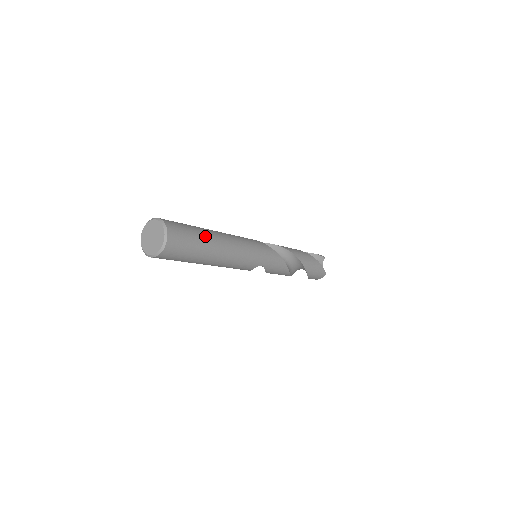
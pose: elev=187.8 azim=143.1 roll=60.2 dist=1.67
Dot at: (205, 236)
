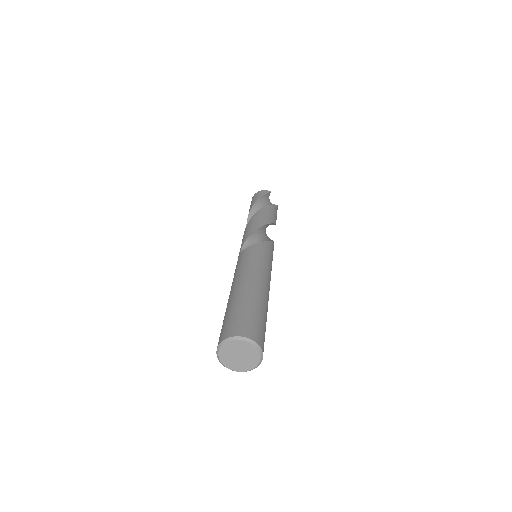
Dot at: (262, 306)
